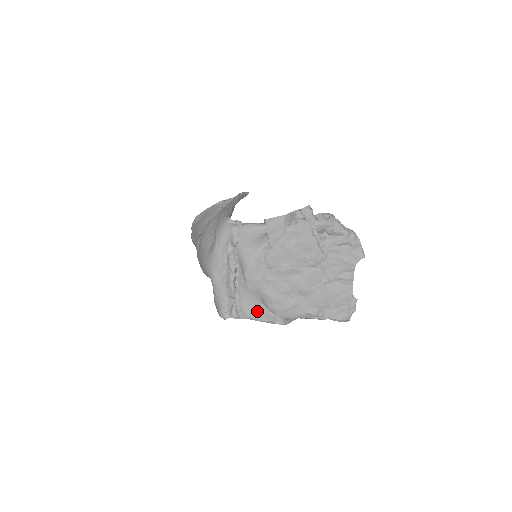
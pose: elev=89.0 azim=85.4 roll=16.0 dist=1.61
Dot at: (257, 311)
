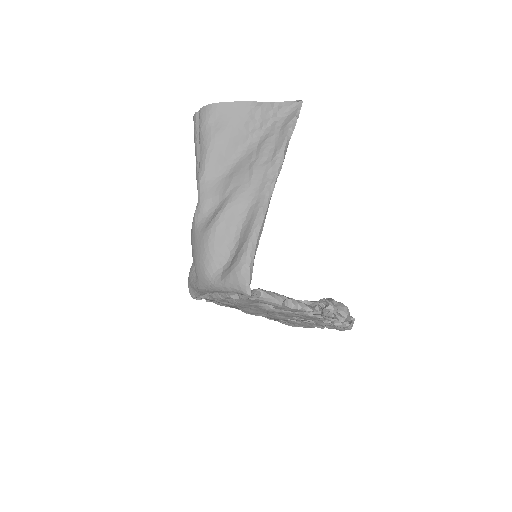
Dot at: (226, 303)
